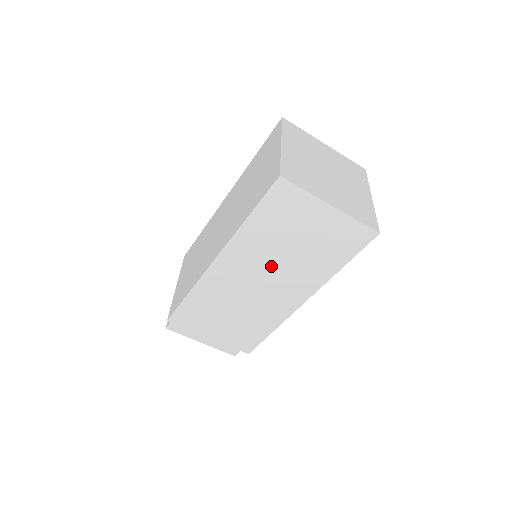
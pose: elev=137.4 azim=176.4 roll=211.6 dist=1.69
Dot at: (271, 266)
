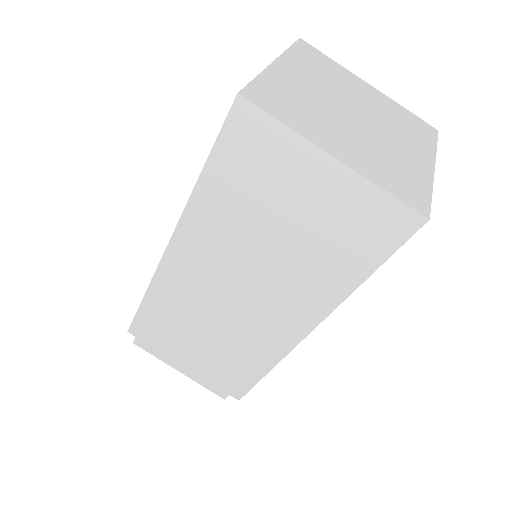
Dot at: (249, 265)
